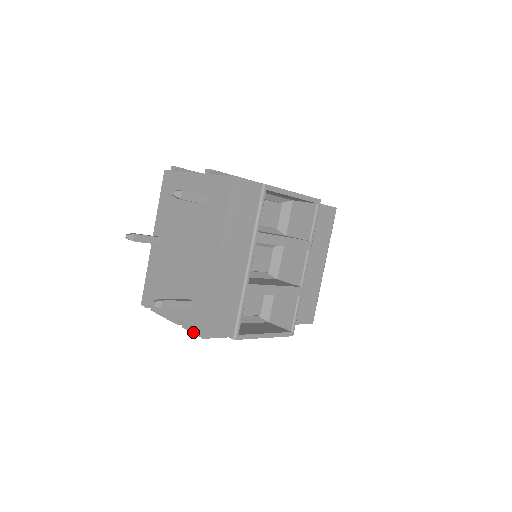
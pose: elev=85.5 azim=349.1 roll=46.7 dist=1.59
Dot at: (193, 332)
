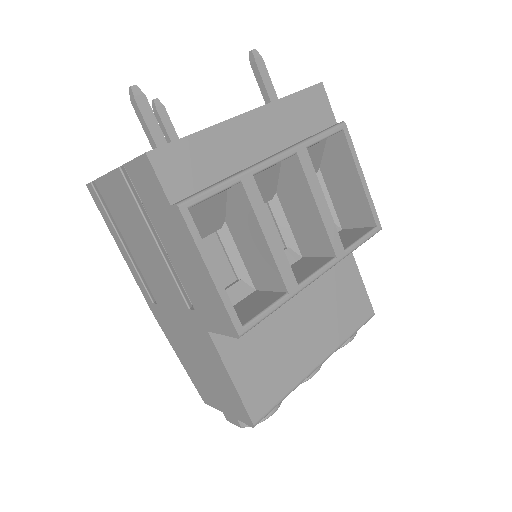
Dot at: (136, 157)
